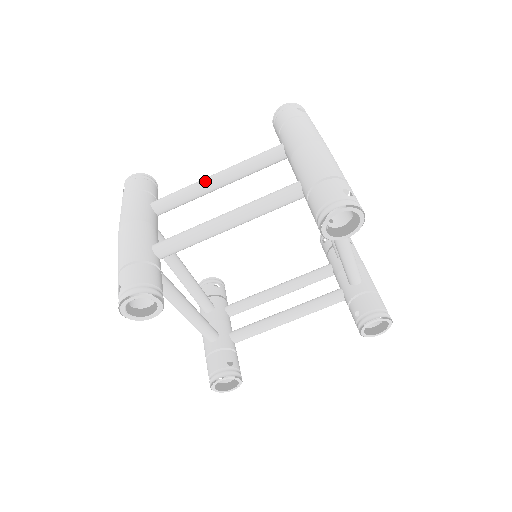
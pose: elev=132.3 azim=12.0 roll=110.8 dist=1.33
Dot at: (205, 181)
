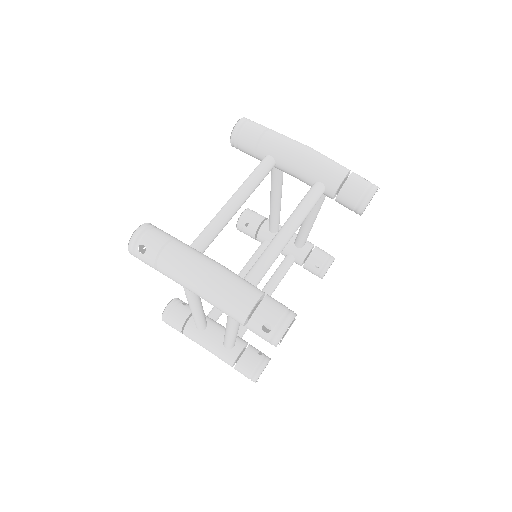
Dot at: (231, 208)
